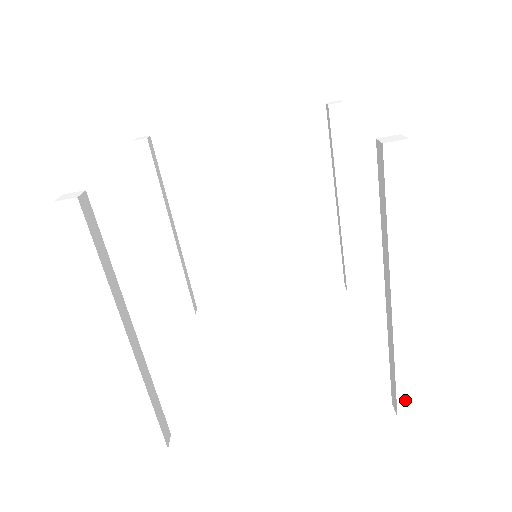
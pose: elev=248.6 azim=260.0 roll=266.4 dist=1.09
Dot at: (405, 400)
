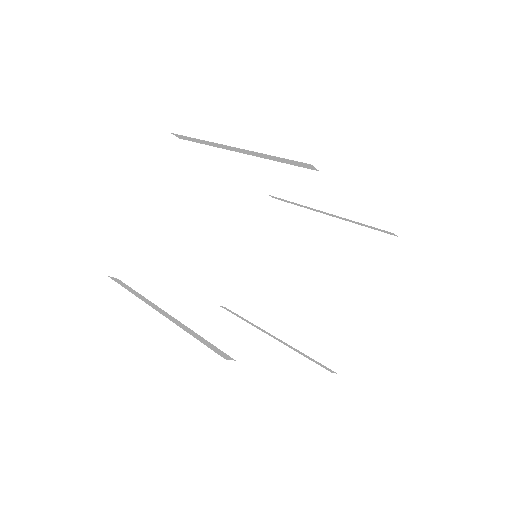
Dot at: (300, 155)
